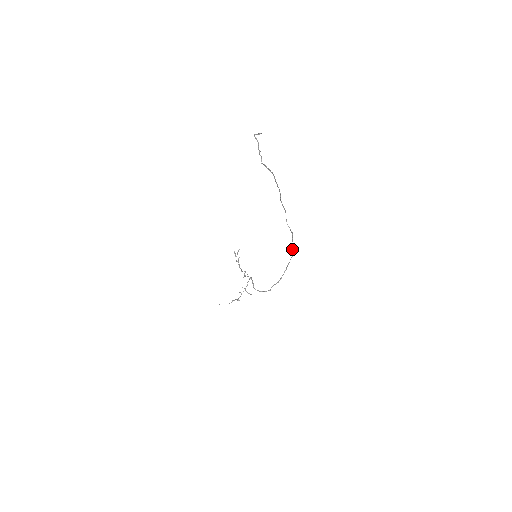
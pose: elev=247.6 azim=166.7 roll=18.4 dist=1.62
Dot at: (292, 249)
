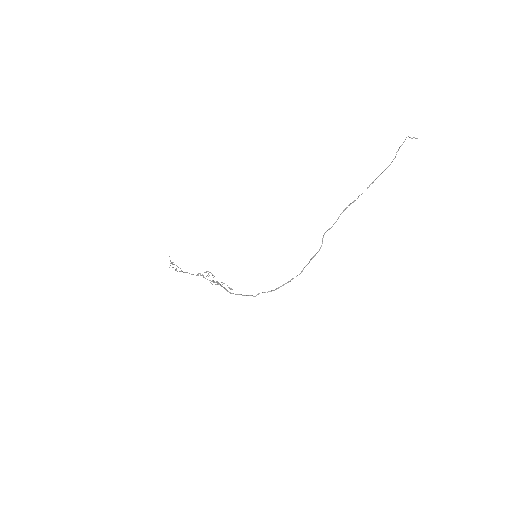
Dot at: occluded
